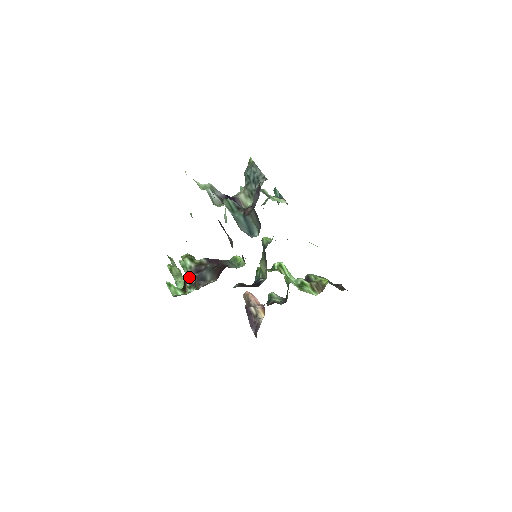
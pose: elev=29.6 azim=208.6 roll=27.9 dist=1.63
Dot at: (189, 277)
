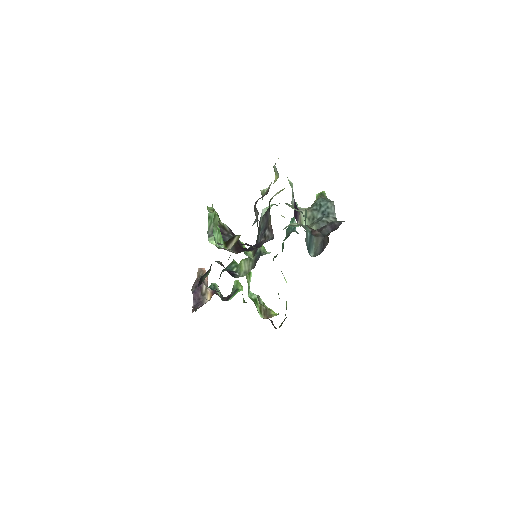
Dot at: (209, 229)
